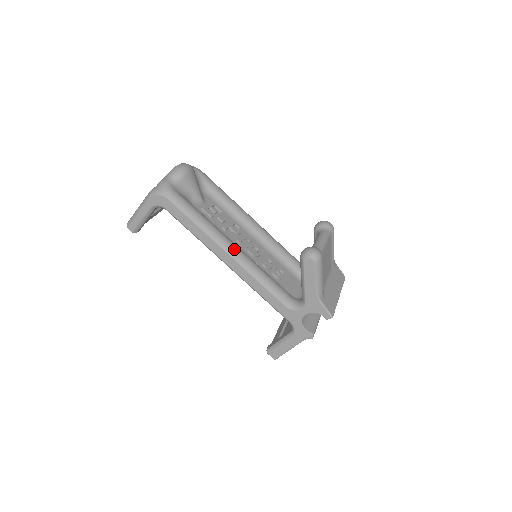
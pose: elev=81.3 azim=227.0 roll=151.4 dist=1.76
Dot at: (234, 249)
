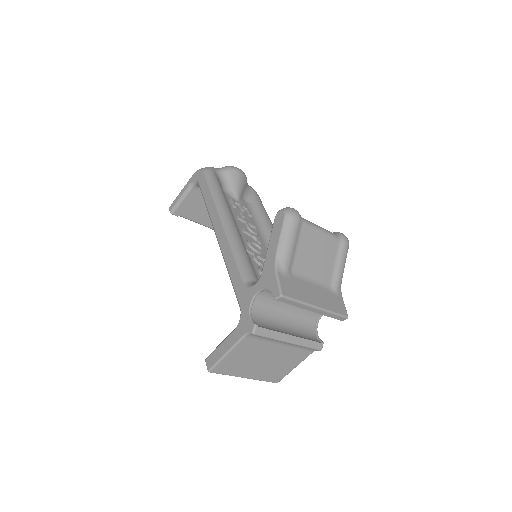
Dot at: (229, 219)
